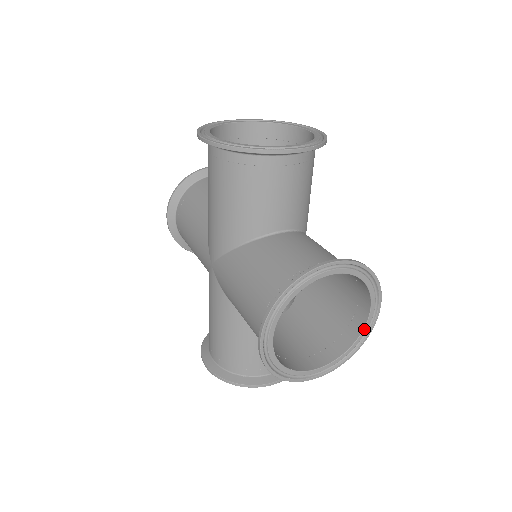
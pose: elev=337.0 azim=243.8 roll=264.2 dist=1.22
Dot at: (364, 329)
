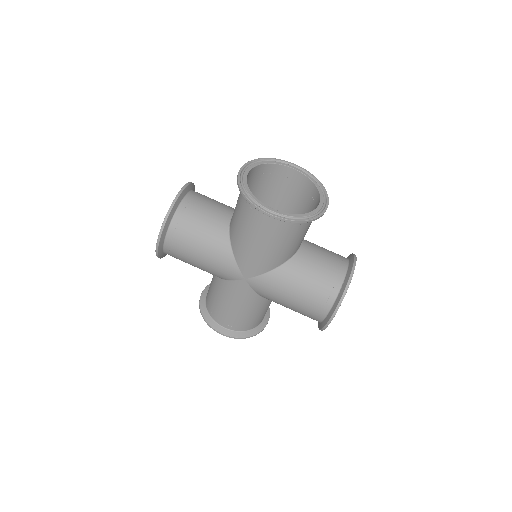
Dot at: occluded
